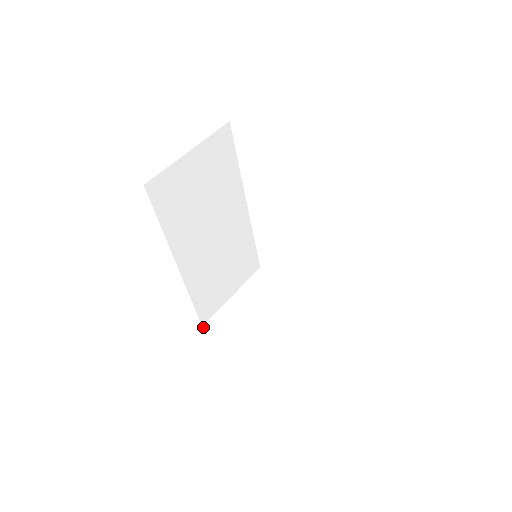
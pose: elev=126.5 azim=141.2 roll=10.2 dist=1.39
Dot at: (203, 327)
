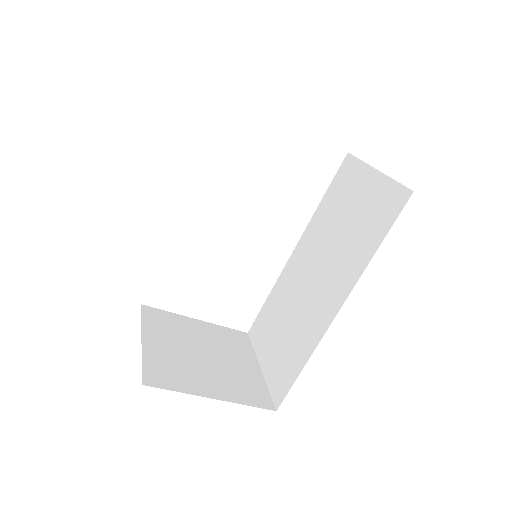
Dot at: occluded
